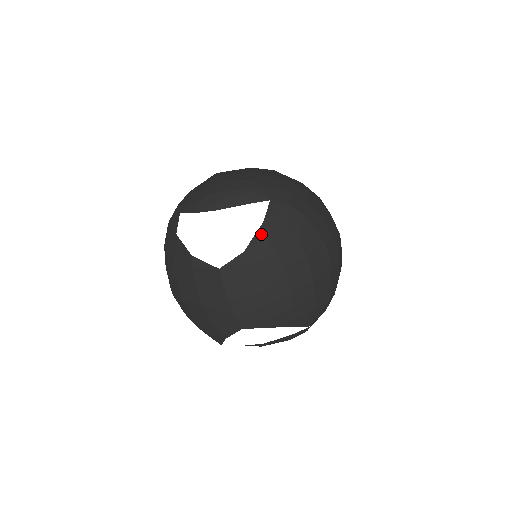
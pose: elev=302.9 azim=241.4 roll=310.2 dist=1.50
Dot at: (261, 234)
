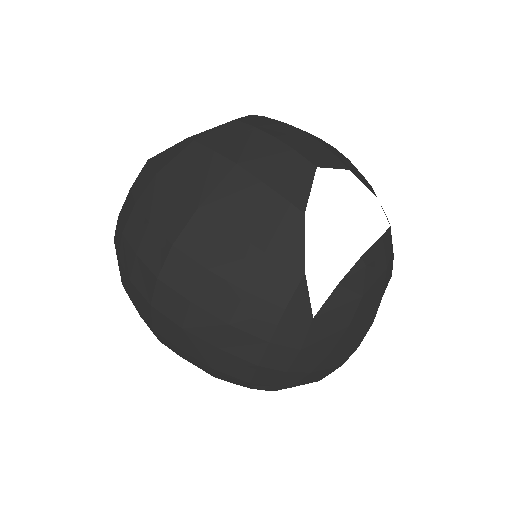
Dot at: occluded
